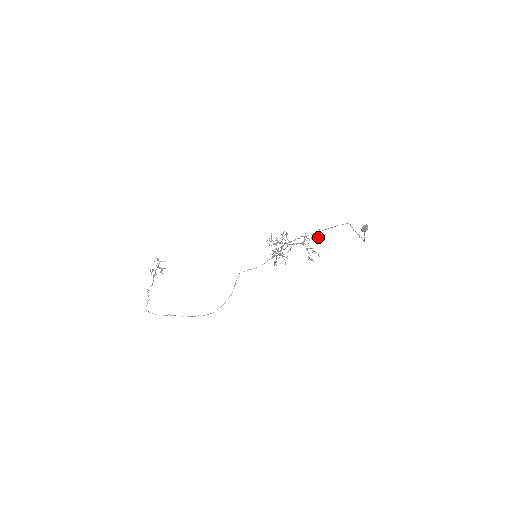
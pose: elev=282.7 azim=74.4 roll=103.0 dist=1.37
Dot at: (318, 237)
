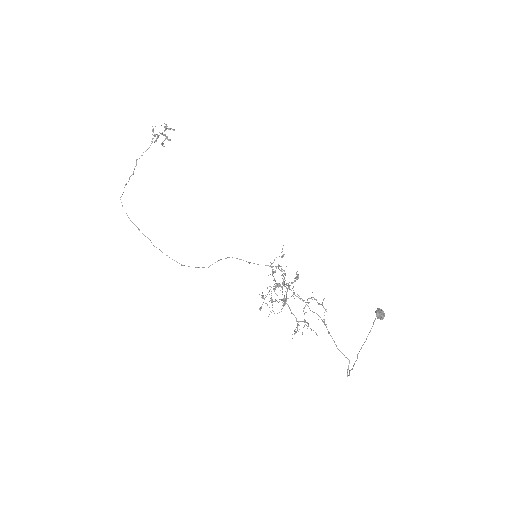
Dot at: (315, 332)
